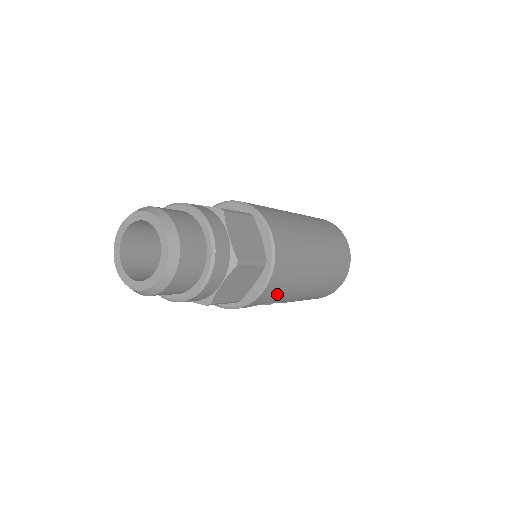
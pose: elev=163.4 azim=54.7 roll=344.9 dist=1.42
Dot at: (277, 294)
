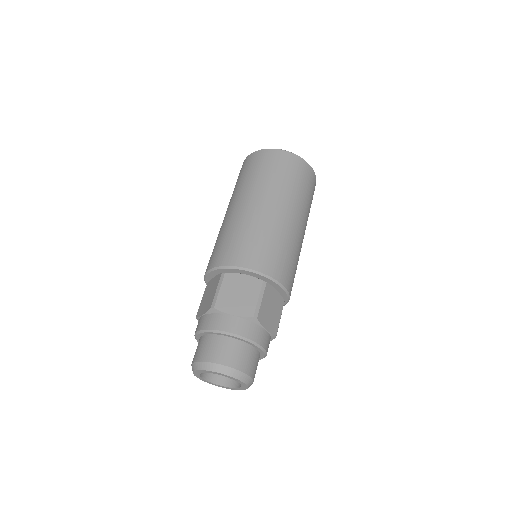
Dot at: occluded
